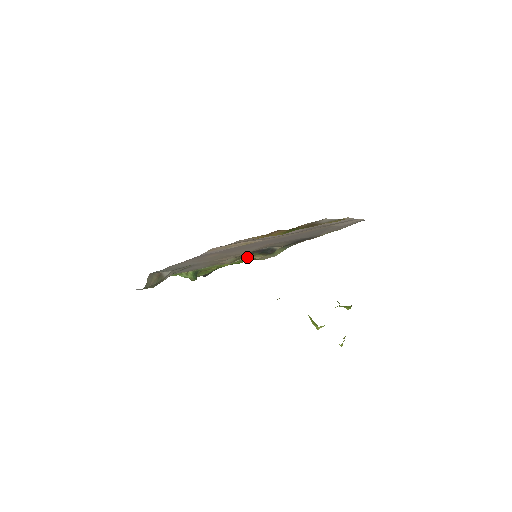
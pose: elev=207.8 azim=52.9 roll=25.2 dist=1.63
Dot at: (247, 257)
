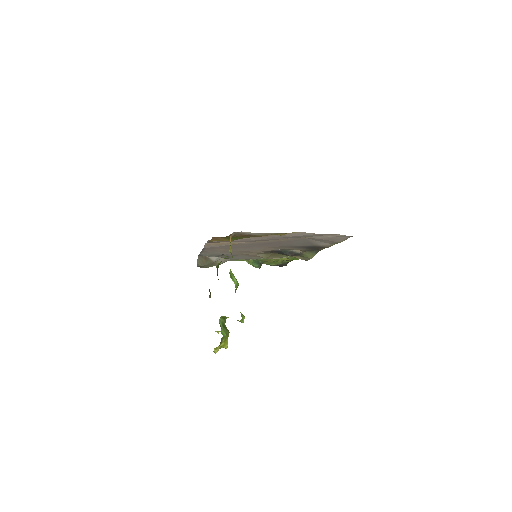
Dot at: occluded
